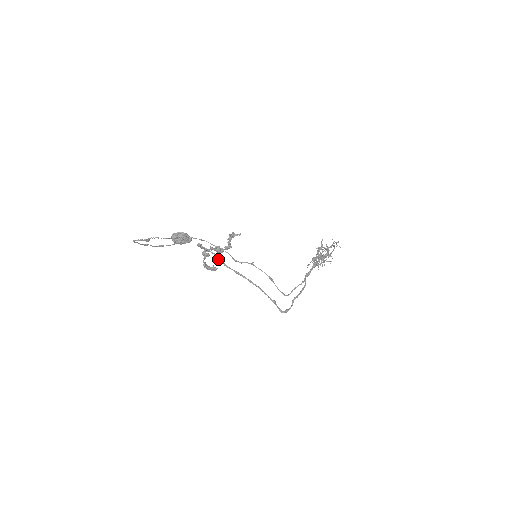
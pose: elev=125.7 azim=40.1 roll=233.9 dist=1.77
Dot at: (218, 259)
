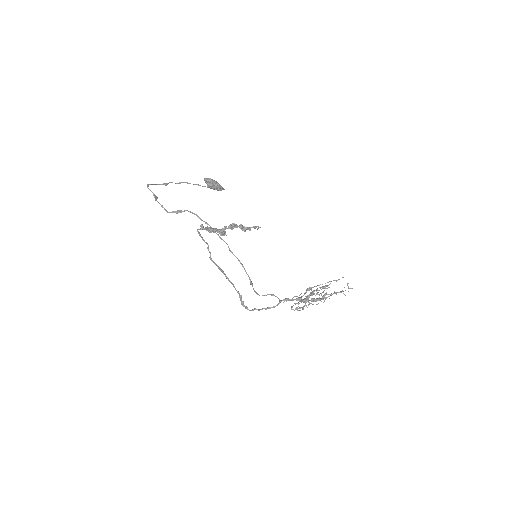
Dot at: (208, 250)
